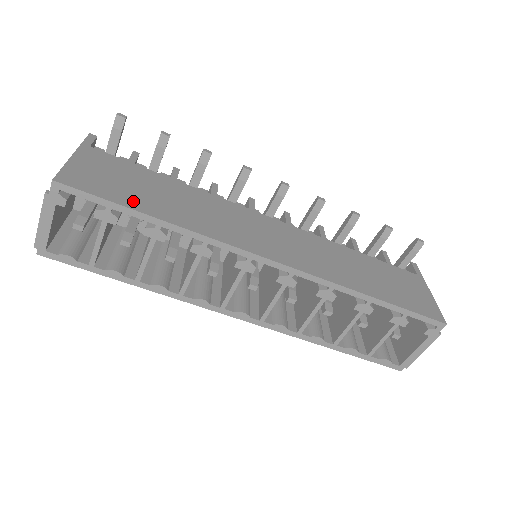
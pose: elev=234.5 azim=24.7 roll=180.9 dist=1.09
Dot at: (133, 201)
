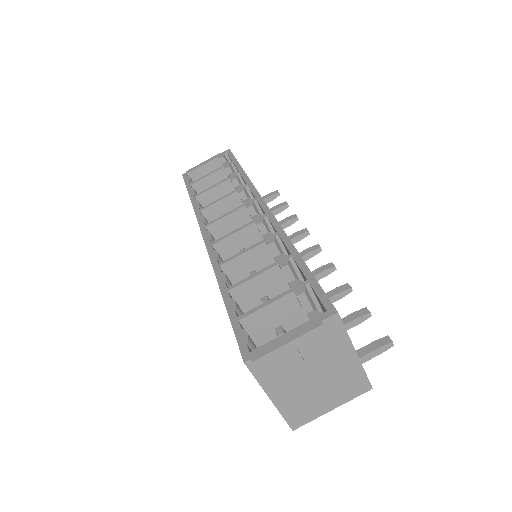
Dot at: occluded
